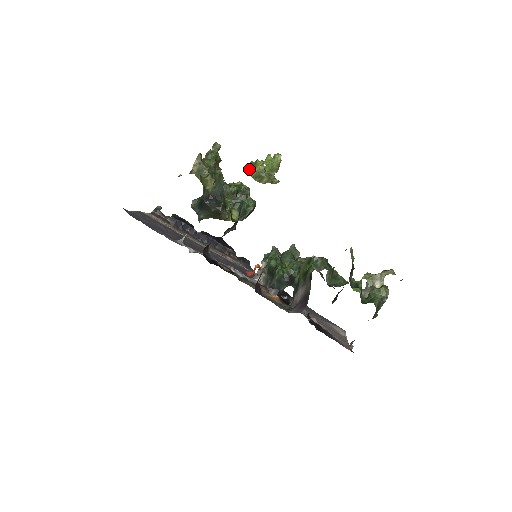
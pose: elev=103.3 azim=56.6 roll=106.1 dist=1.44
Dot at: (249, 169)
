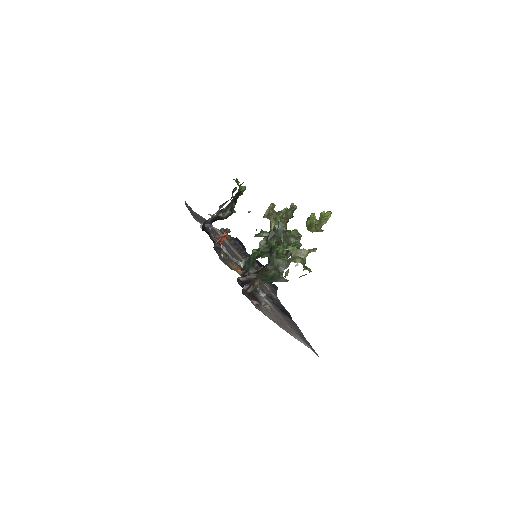
Dot at: (307, 222)
